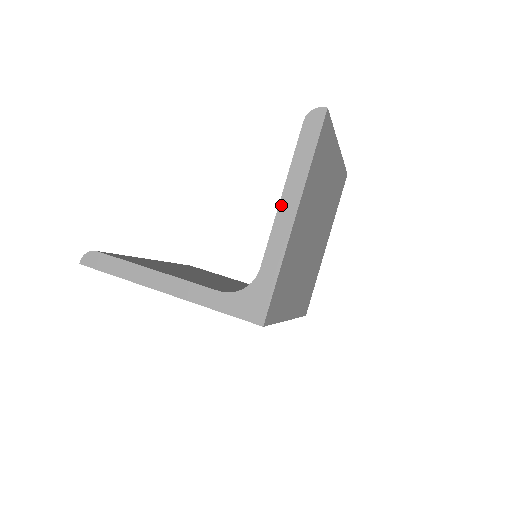
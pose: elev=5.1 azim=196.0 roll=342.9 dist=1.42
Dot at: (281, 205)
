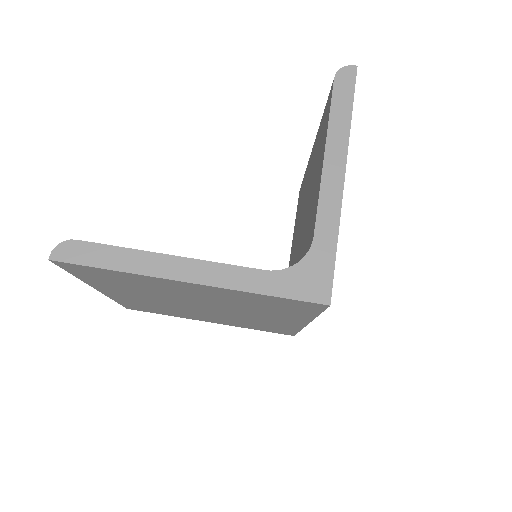
Dot at: (326, 164)
